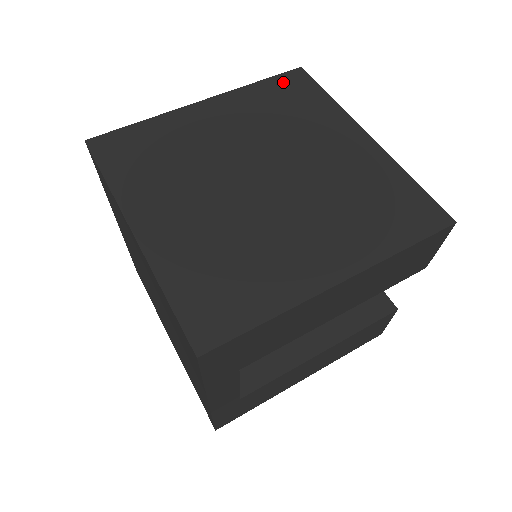
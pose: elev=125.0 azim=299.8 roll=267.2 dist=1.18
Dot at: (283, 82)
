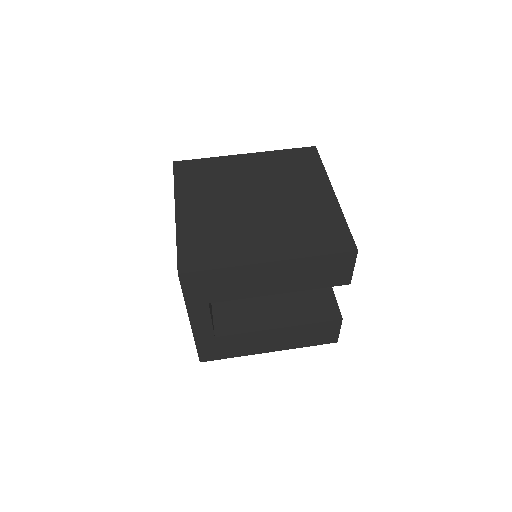
Dot at: (299, 153)
